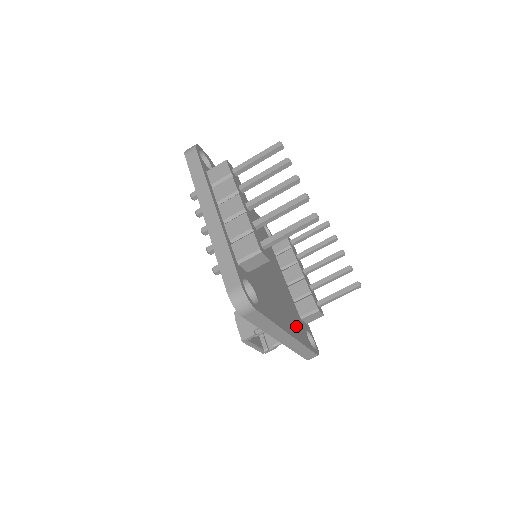
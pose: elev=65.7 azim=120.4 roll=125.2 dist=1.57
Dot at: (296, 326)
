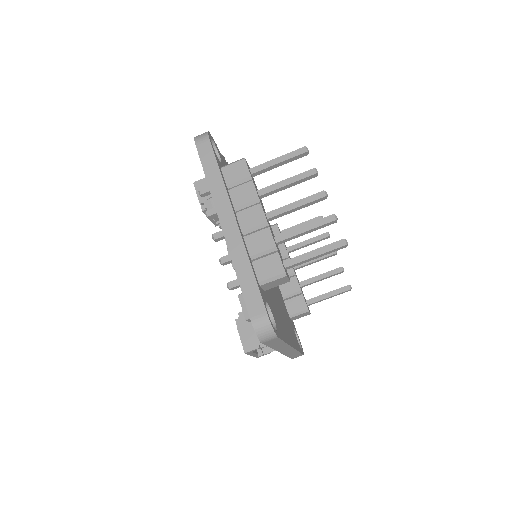
Dot at: (291, 331)
